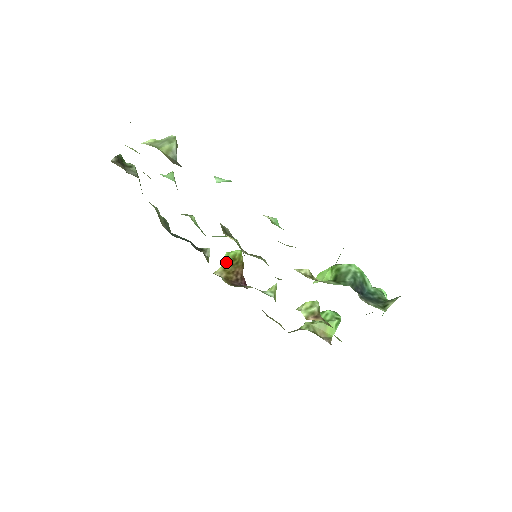
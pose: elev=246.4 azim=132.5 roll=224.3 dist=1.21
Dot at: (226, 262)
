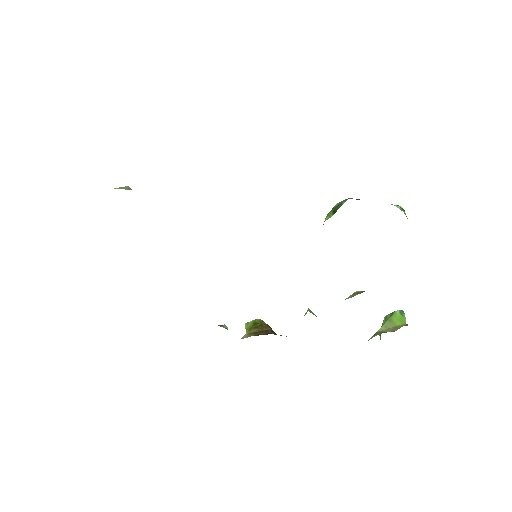
Dot at: (249, 328)
